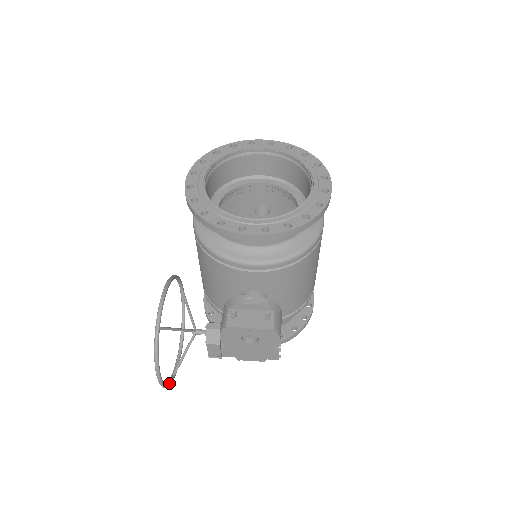
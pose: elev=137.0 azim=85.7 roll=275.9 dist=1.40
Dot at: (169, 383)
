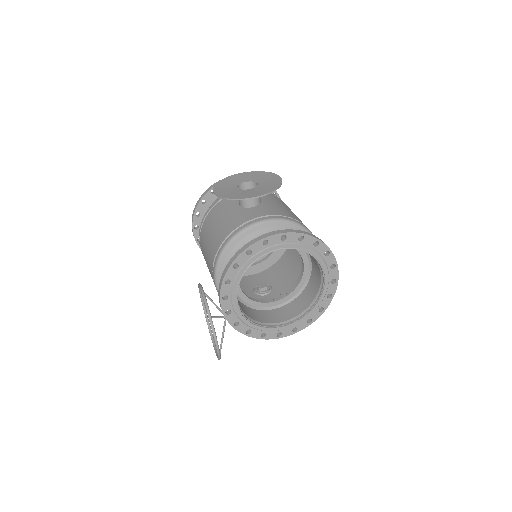
Dot at: (211, 331)
